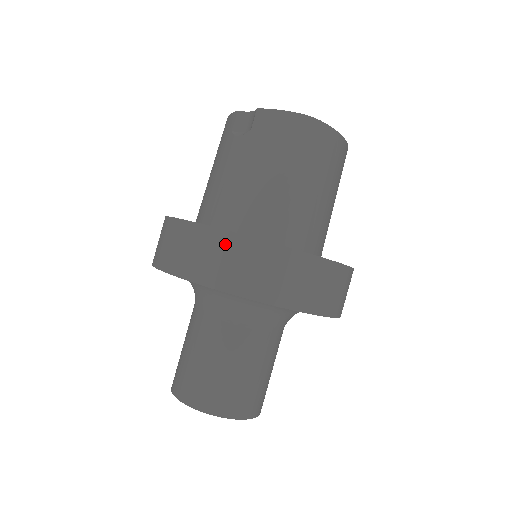
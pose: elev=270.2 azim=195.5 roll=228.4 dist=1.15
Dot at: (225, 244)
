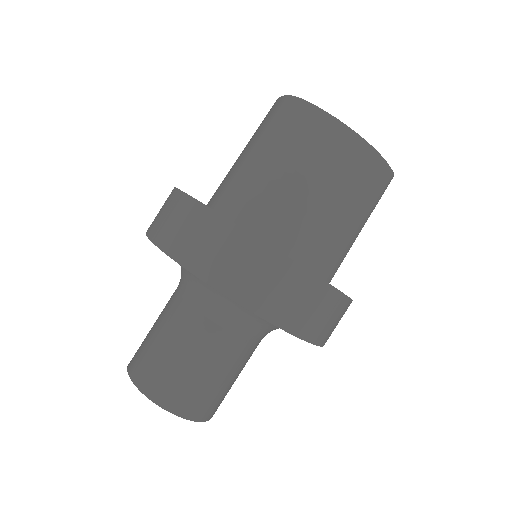
Dot at: (169, 199)
